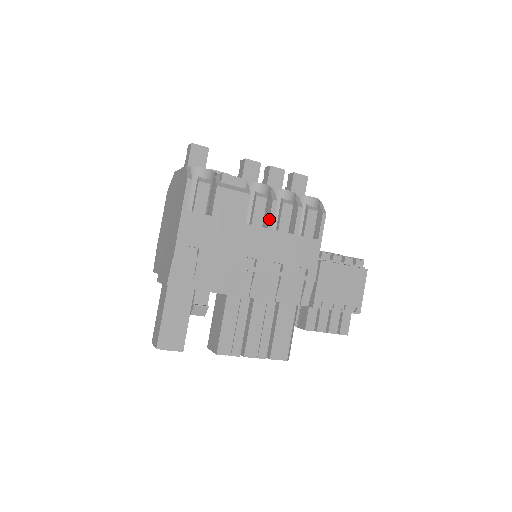
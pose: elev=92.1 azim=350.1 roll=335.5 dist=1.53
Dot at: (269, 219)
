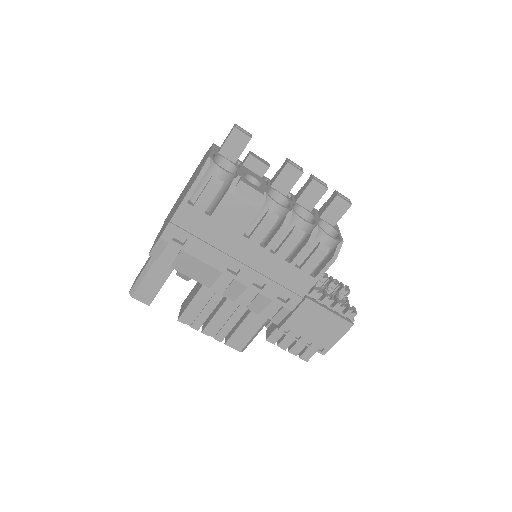
Dot at: (270, 241)
